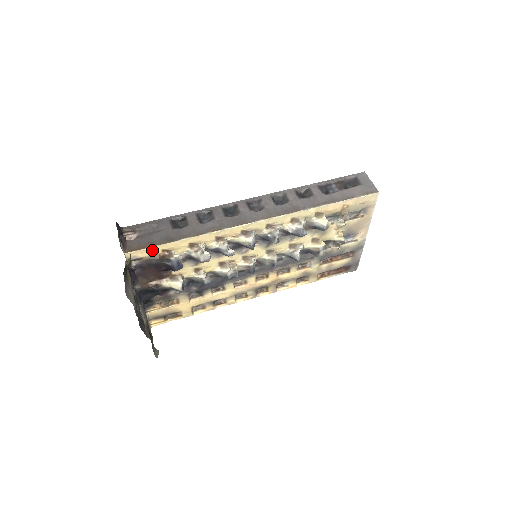
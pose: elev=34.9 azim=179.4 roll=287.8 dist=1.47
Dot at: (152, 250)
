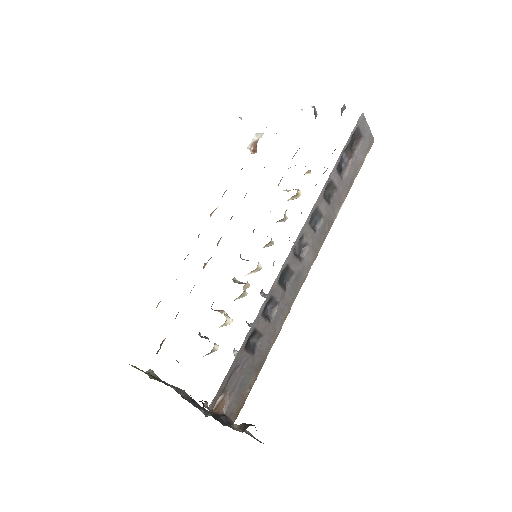
Dot at: occluded
